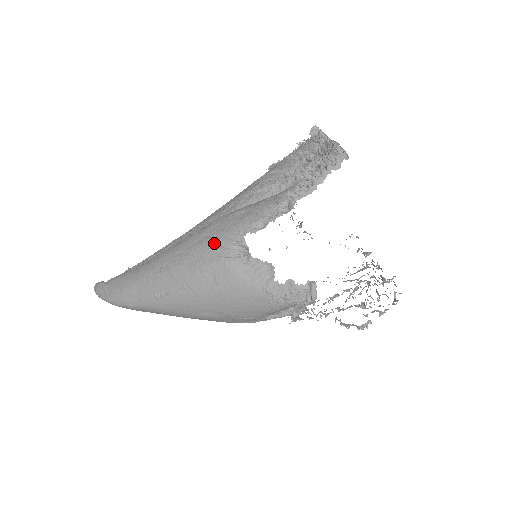
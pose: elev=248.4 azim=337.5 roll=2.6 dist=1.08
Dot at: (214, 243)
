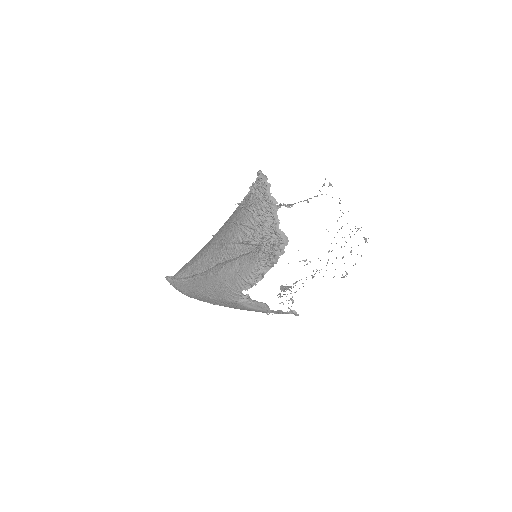
Dot at: (226, 291)
